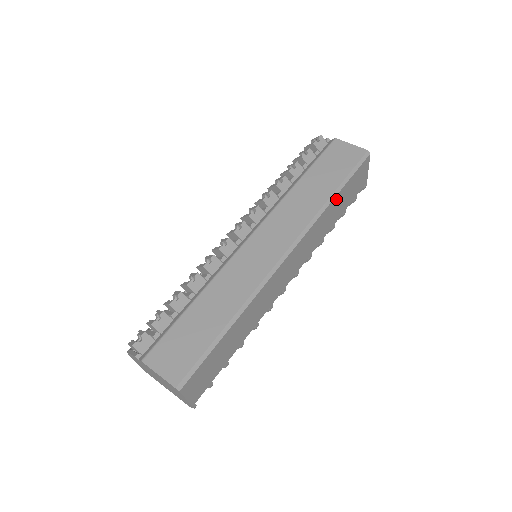
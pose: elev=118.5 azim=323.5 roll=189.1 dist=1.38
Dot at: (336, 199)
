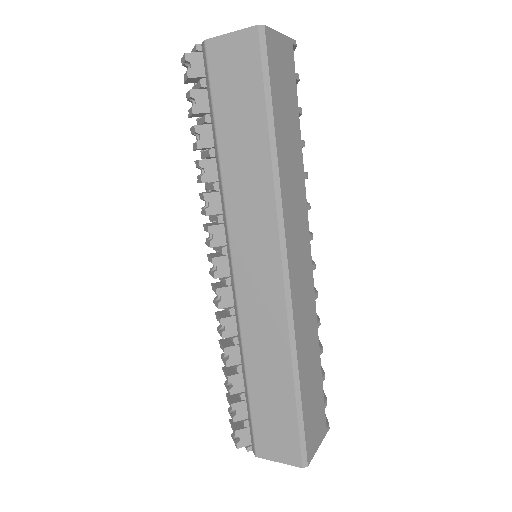
Dot at: (279, 139)
